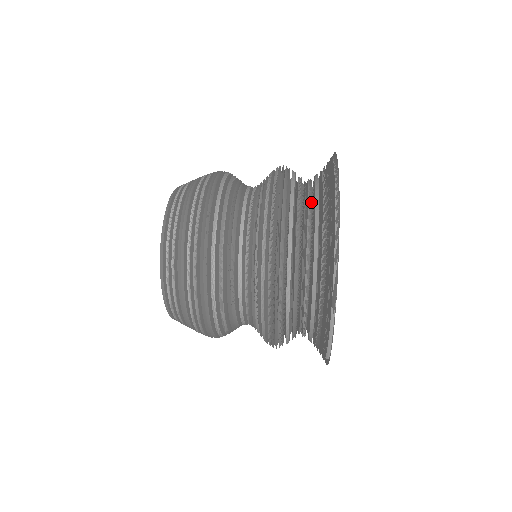
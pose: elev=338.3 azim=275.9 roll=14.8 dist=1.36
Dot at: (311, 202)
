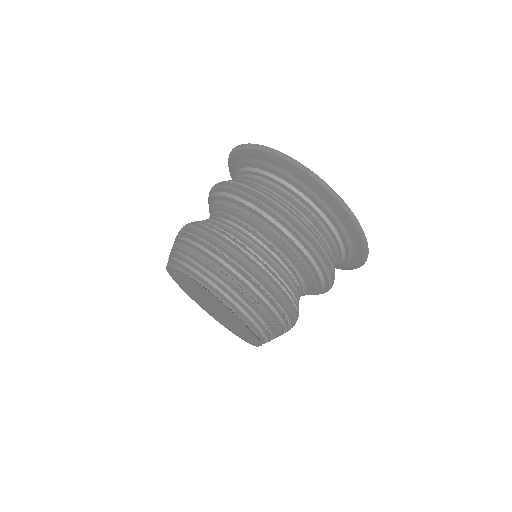
Dot at: (276, 184)
